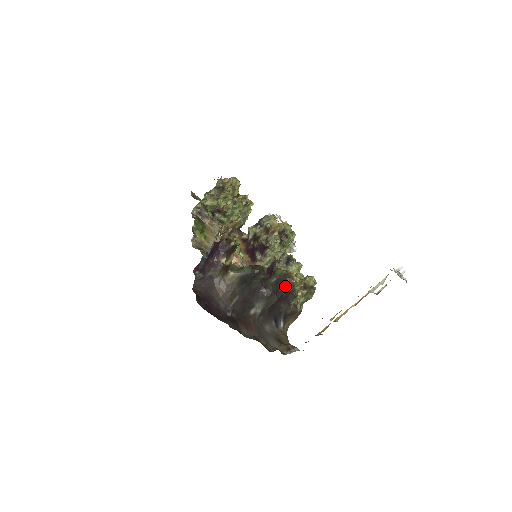
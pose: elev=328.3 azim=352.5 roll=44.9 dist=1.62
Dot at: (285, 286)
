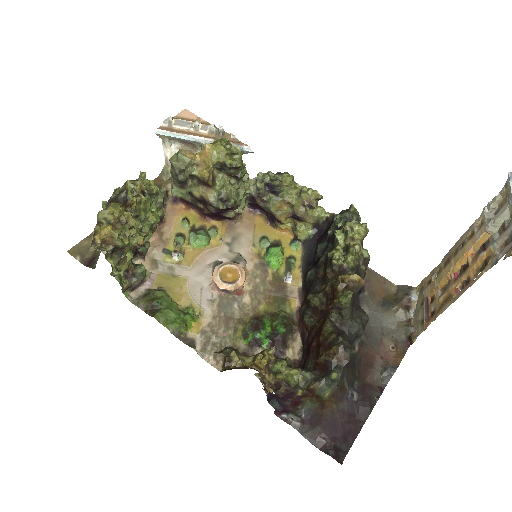
Dot at: (357, 292)
